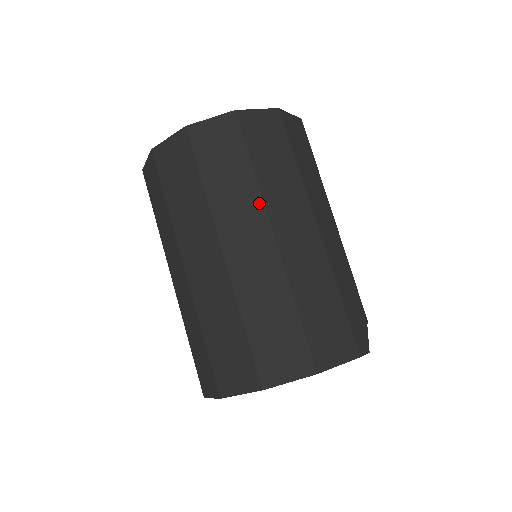
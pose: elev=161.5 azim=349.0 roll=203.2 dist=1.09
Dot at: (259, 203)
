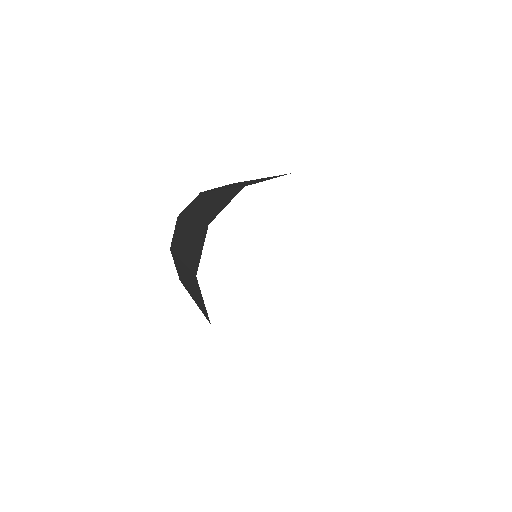
Dot at: (210, 193)
